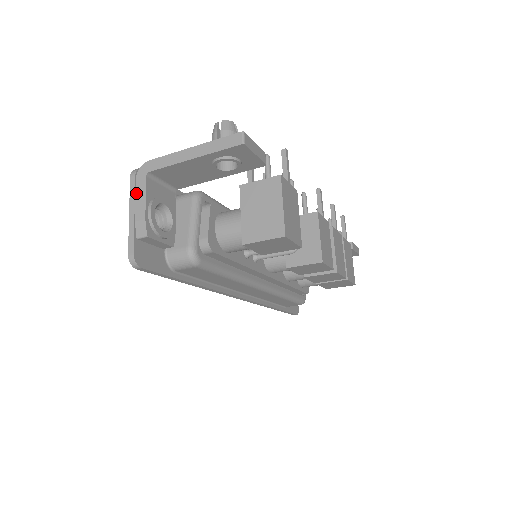
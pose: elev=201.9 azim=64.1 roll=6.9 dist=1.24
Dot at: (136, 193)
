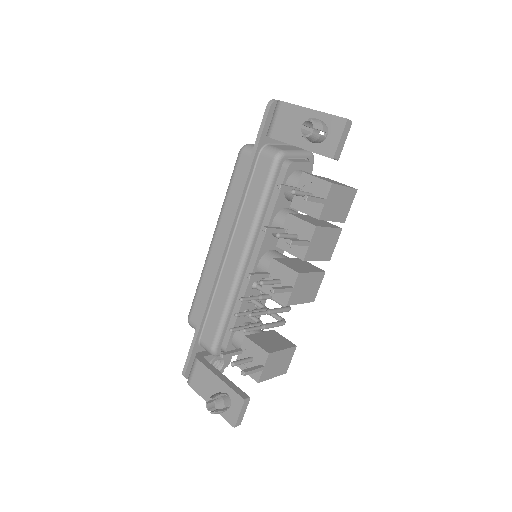
Dot at: occluded
